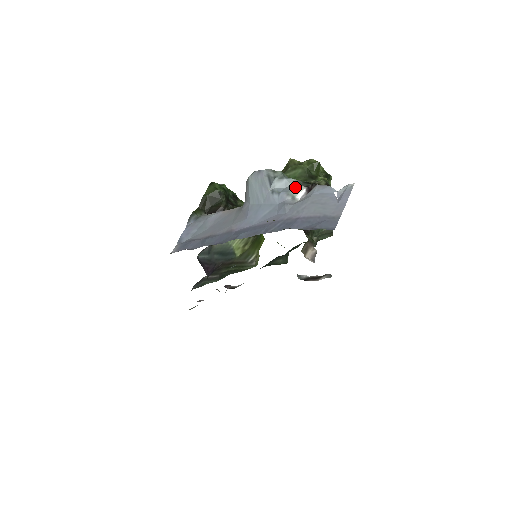
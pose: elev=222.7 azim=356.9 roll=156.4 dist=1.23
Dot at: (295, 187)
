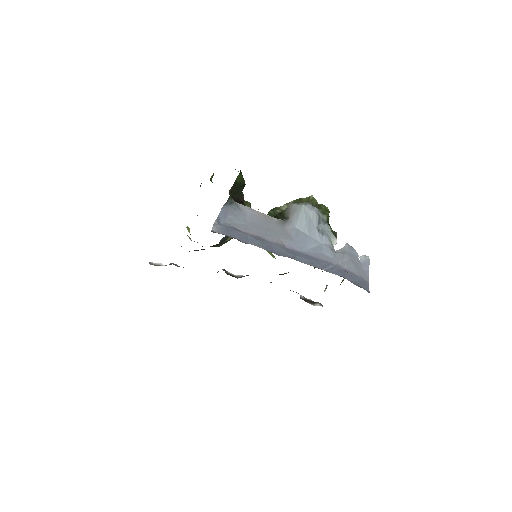
Dot at: (332, 235)
